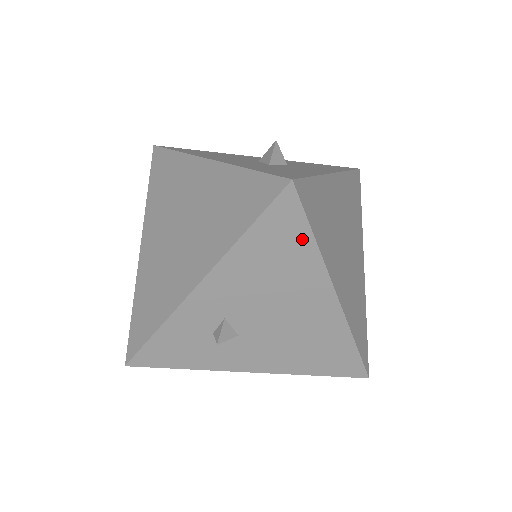
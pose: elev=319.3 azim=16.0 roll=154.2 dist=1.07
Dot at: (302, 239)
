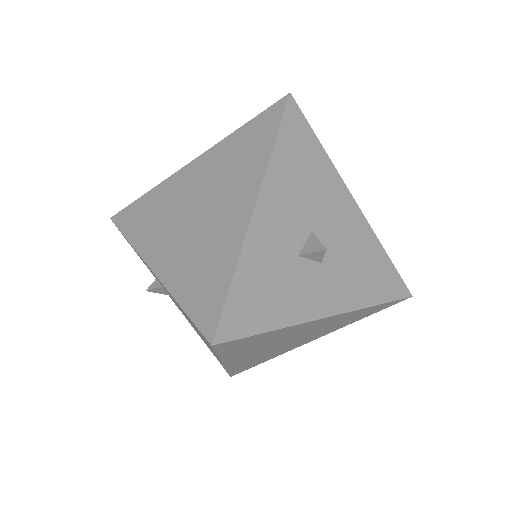
Dot at: occluded
